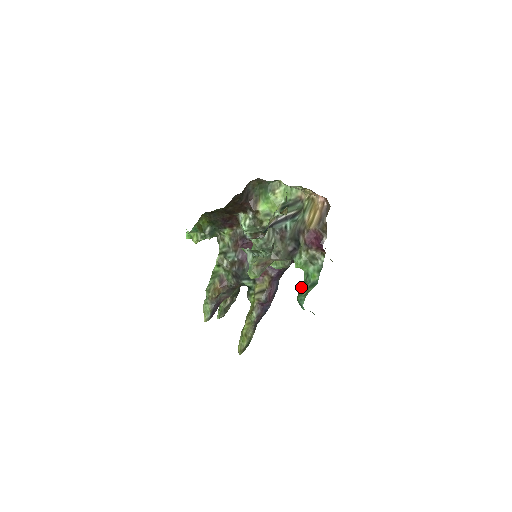
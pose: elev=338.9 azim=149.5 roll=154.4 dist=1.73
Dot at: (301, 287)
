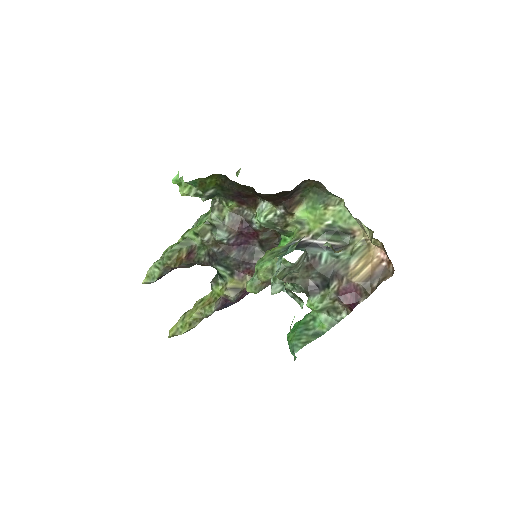
Dot at: (300, 327)
